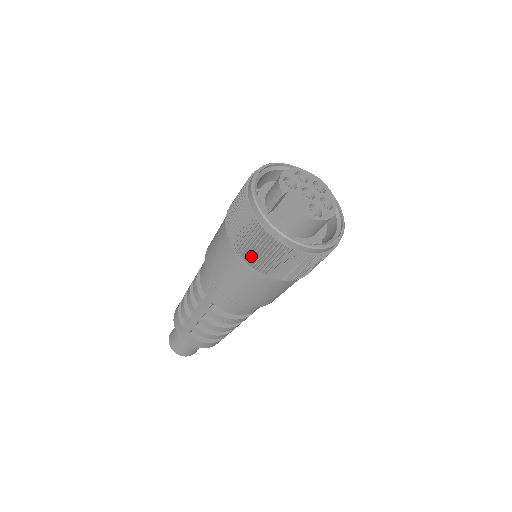
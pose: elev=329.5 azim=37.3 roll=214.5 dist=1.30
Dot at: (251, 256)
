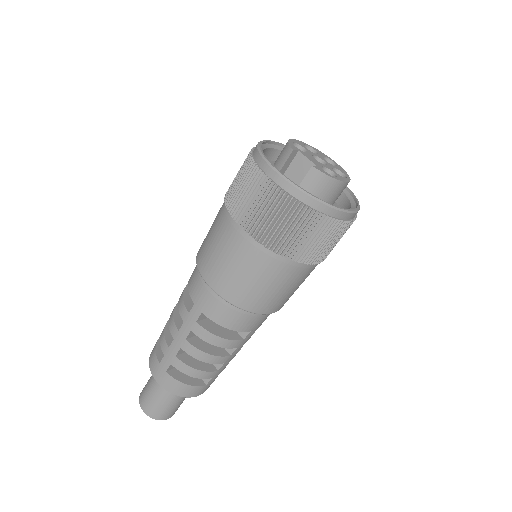
Dot at: (255, 222)
